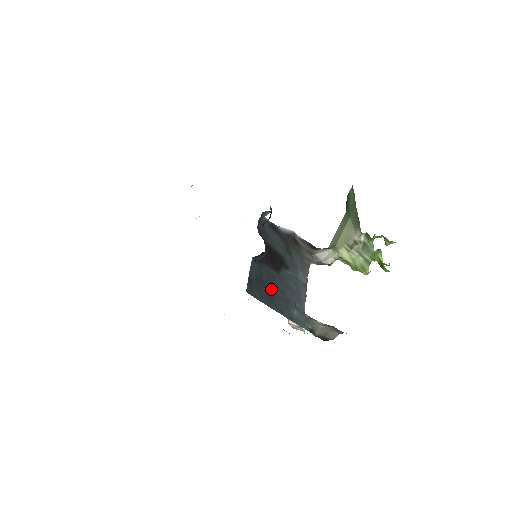
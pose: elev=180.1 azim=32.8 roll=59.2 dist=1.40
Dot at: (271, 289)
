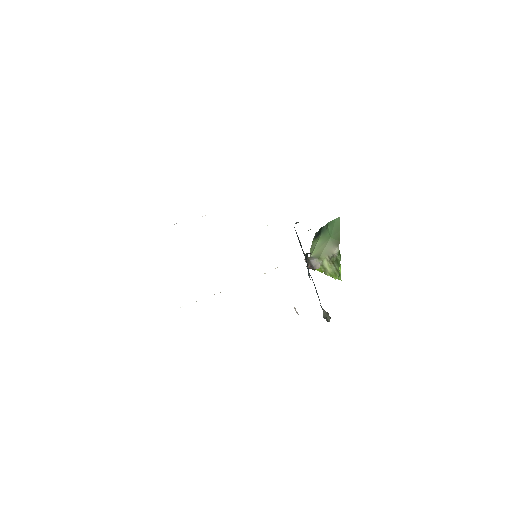
Dot at: occluded
